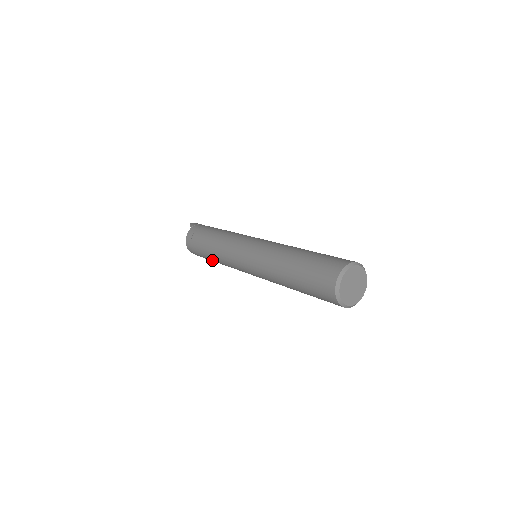
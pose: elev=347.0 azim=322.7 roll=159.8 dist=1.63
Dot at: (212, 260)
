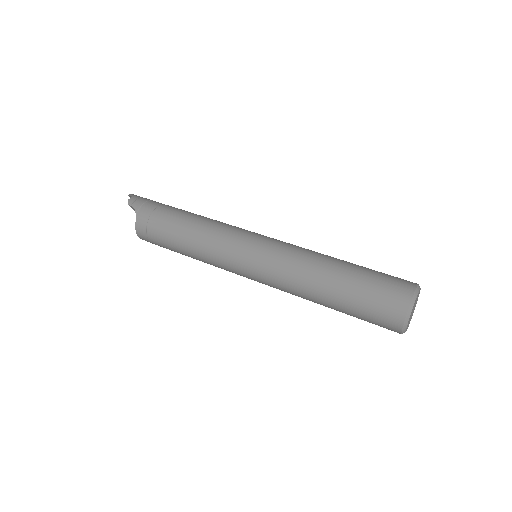
Dot at: occluded
